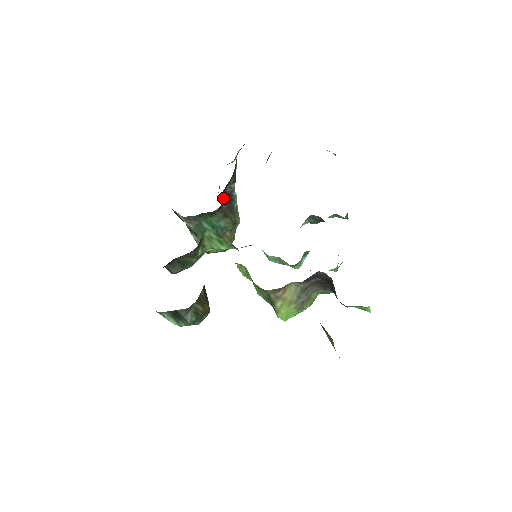
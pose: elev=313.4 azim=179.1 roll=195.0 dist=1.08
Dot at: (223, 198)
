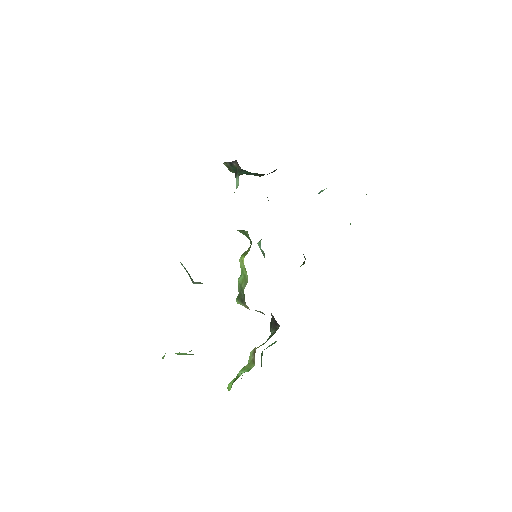
Dot at: occluded
